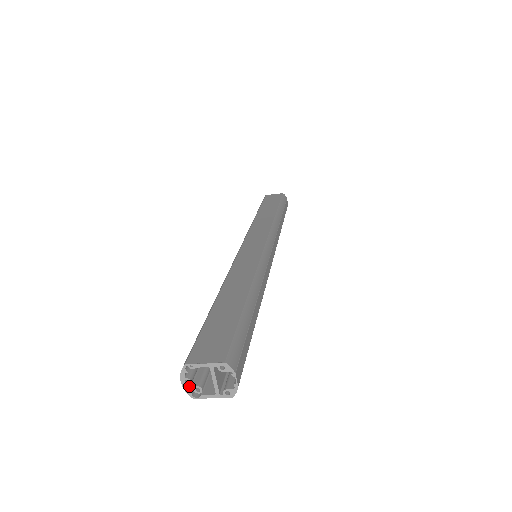
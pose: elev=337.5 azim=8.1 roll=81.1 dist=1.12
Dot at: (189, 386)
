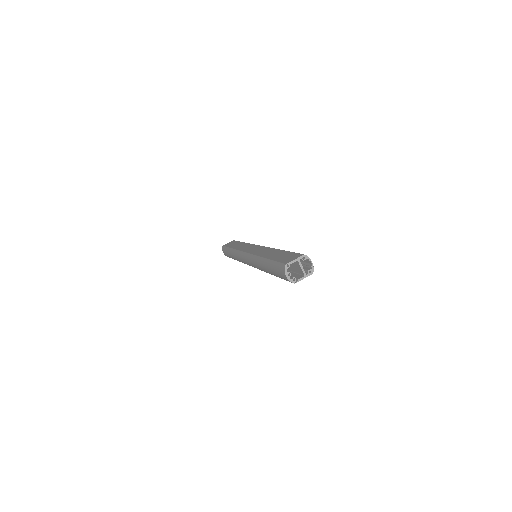
Dot at: (290, 278)
